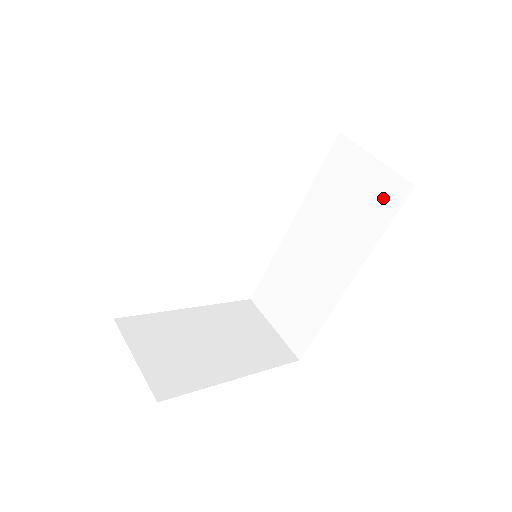
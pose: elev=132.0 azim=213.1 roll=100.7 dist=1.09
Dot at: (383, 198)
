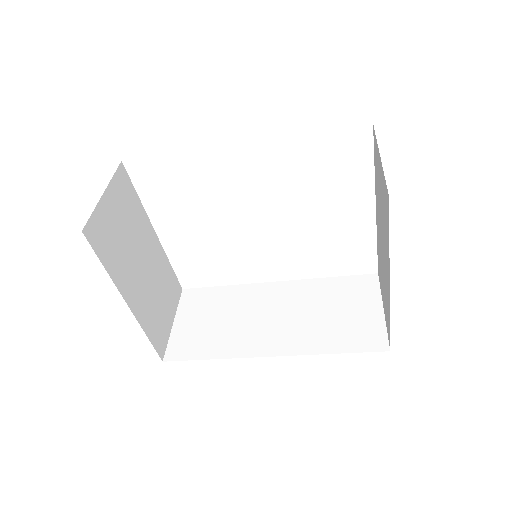
Dot at: (360, 335)
